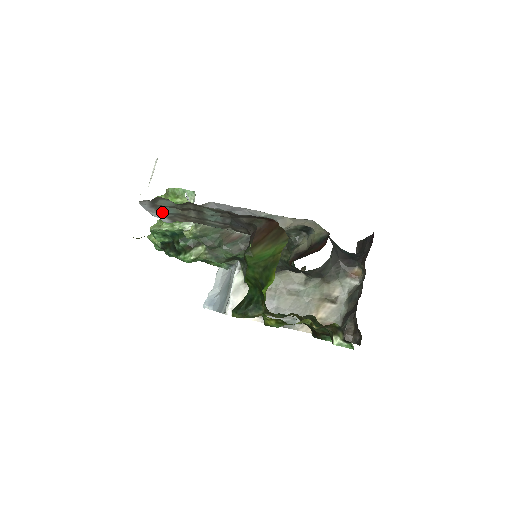
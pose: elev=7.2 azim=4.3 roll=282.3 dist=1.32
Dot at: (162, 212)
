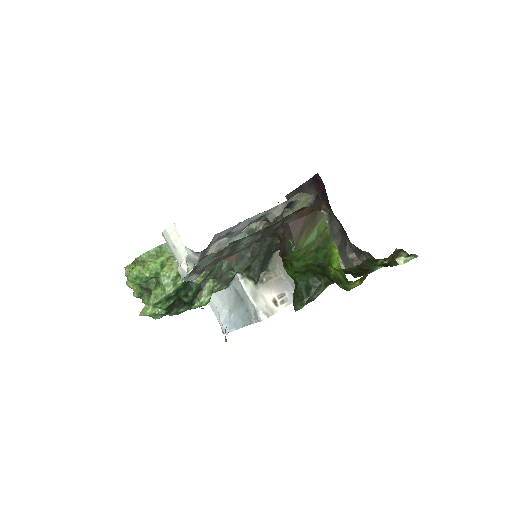
Dot at: (196, 272)
